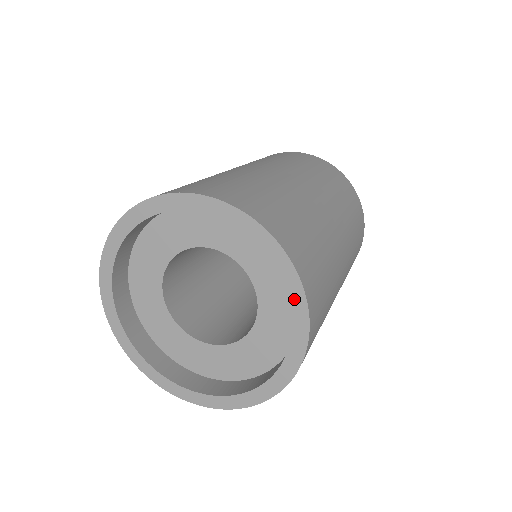
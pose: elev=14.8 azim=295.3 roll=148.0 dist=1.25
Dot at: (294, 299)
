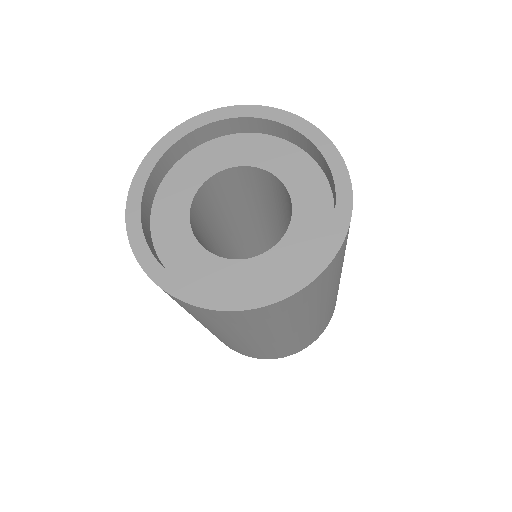
Dot at: (339, 181)
